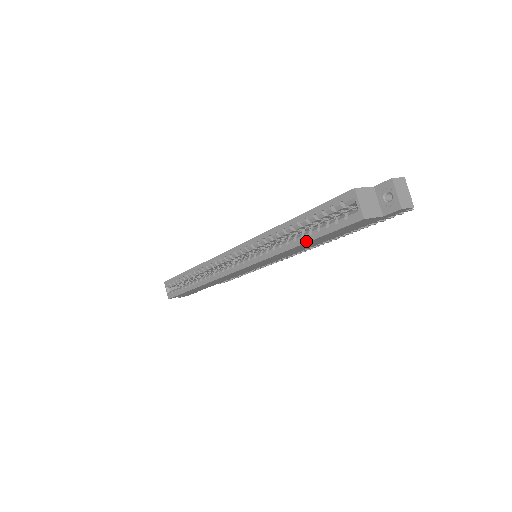
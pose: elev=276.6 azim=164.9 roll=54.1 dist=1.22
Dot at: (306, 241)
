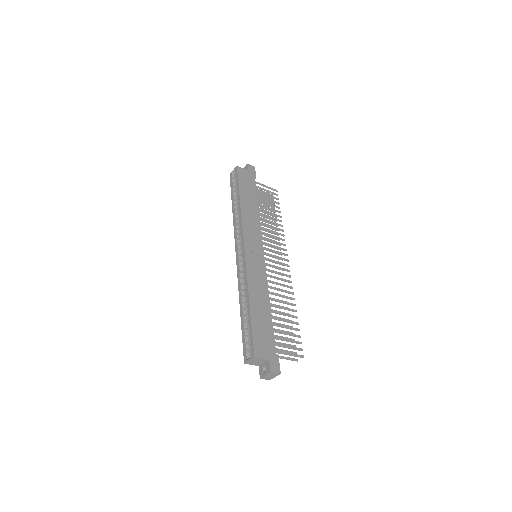
Dot at: (241, 319)
